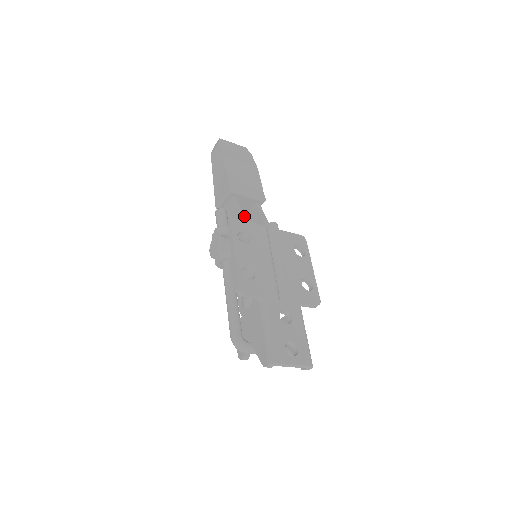
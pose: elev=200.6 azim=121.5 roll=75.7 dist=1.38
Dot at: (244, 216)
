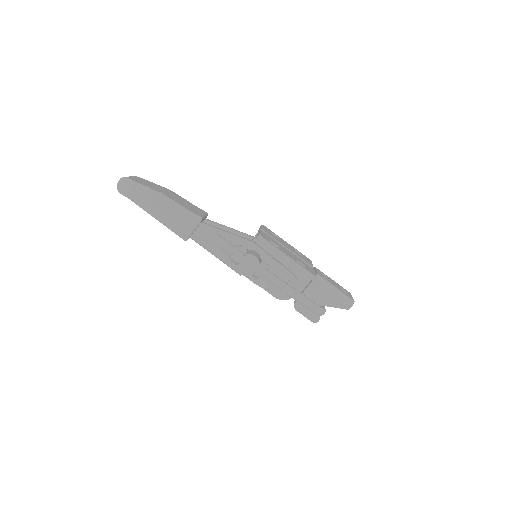
Dot at: occluded
